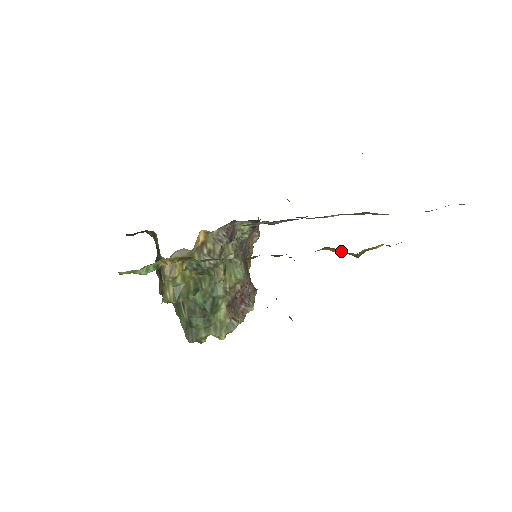
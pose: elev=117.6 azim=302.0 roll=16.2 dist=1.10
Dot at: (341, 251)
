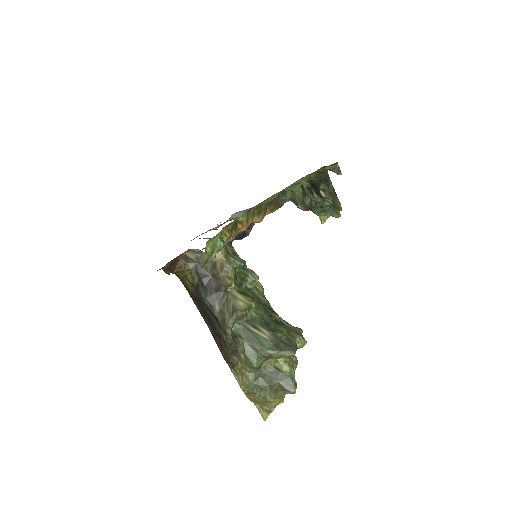
Dot at: occluded
